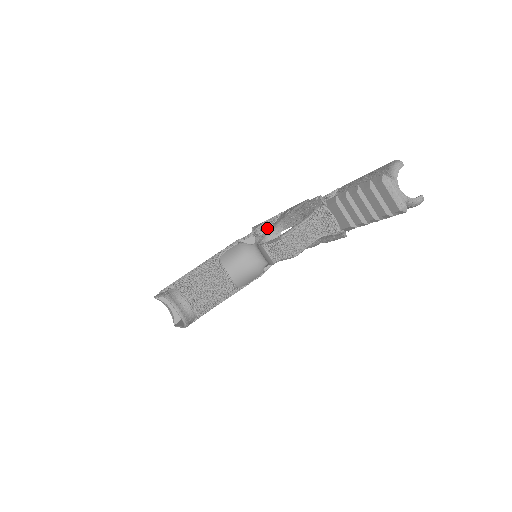
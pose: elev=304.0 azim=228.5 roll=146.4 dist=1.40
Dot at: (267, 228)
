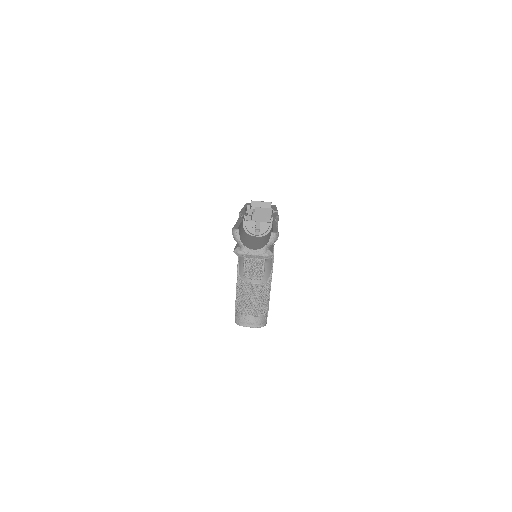
Dot at: occluded
